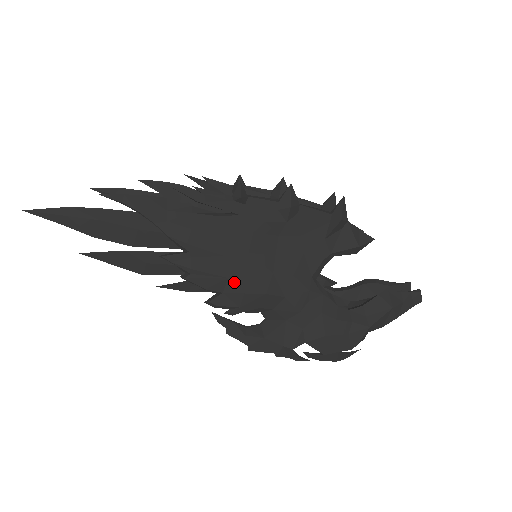
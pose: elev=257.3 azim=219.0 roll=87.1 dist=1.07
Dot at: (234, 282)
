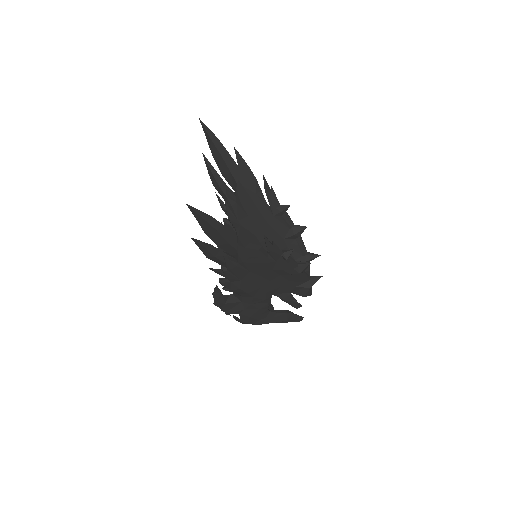
Dot at: (241, 283)
